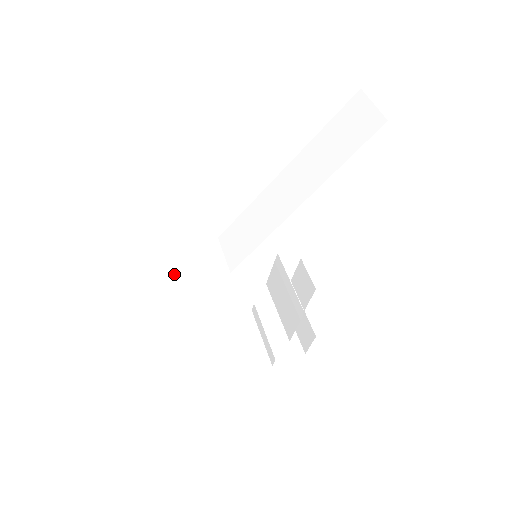
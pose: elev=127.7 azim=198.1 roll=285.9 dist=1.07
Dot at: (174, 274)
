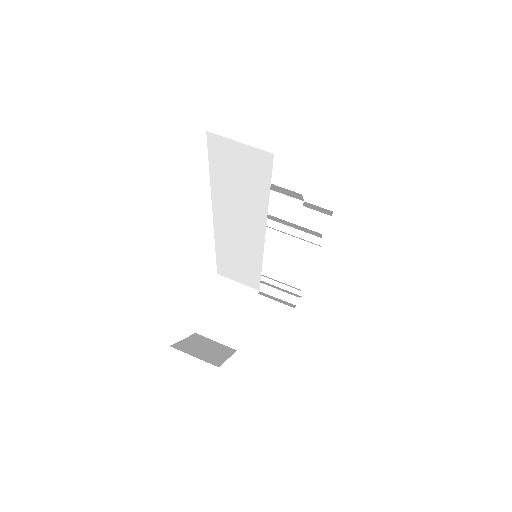
Dot at: (234, 337)
